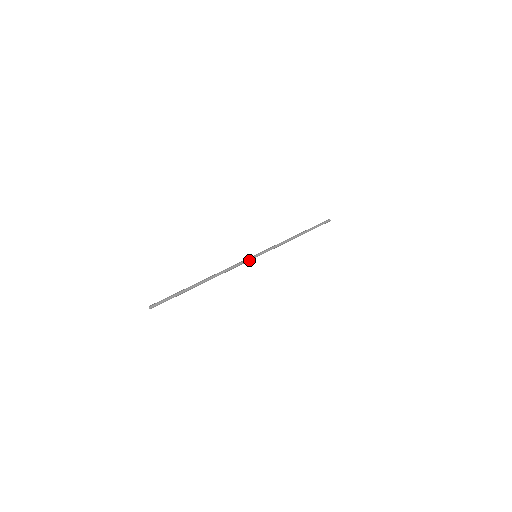
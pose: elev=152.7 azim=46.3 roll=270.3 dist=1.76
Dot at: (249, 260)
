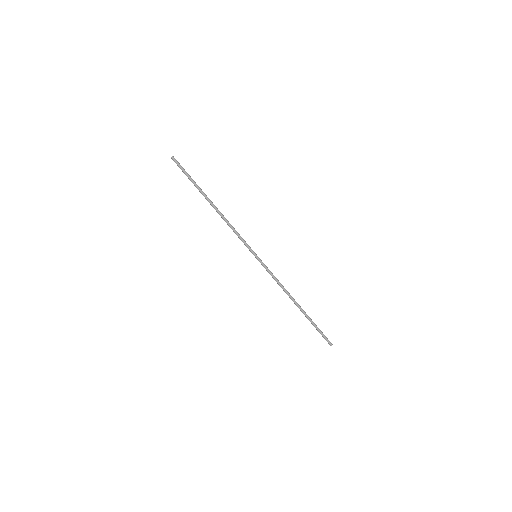
Dot at: (249, 248)
